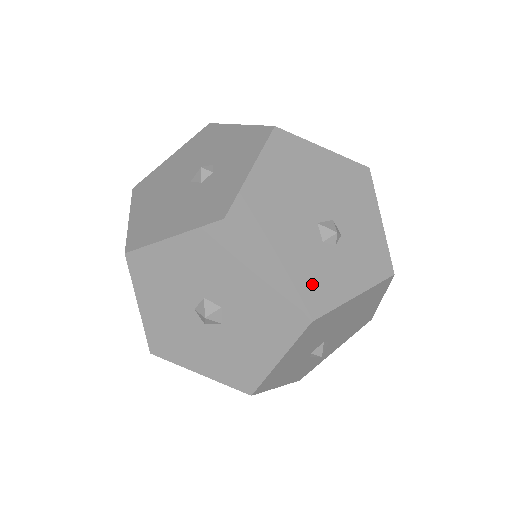
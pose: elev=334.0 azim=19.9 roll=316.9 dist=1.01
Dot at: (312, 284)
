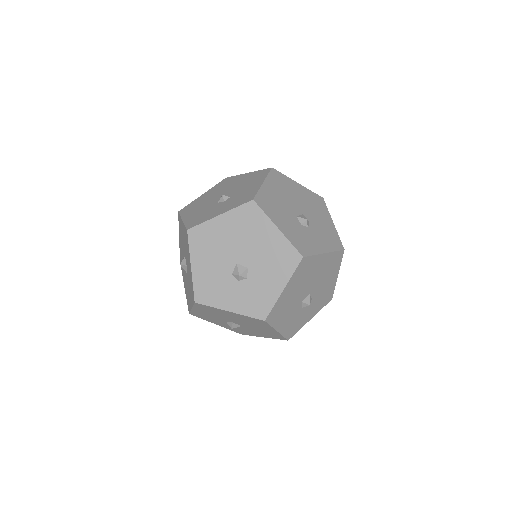
Dot at: (199, 218)
